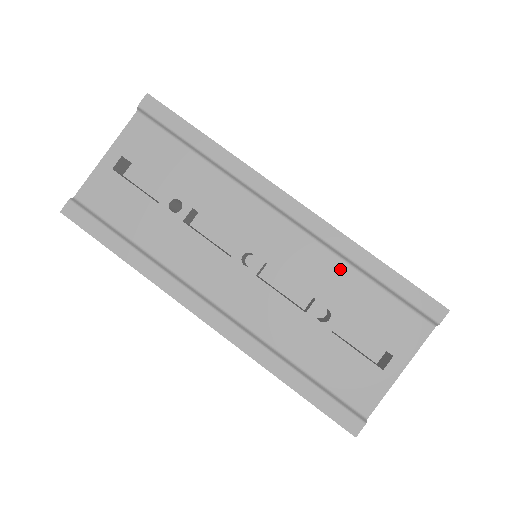
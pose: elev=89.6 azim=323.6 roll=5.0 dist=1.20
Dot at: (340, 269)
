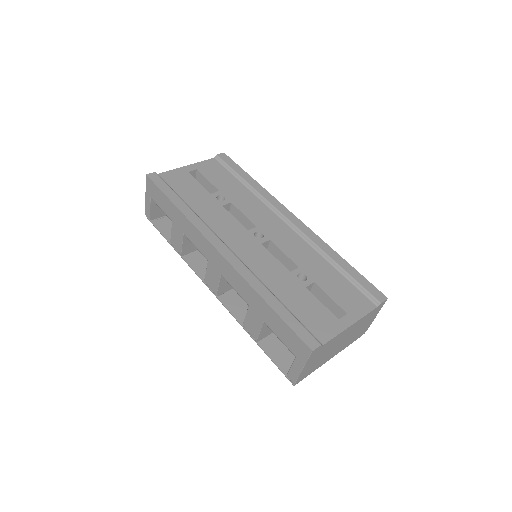
Dot at: (318, 258)
